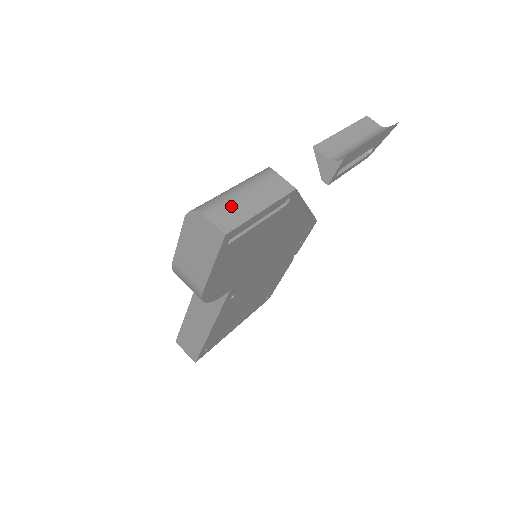
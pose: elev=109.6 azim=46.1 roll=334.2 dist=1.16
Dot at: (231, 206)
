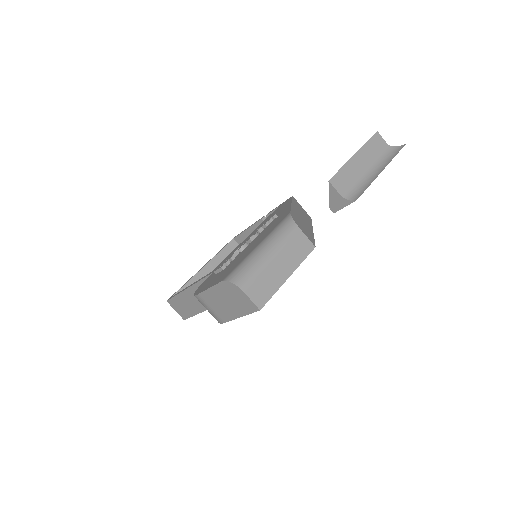
Dot at: (264, 276)
